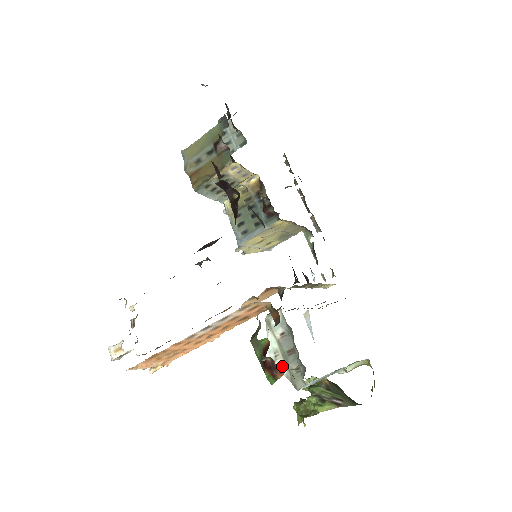
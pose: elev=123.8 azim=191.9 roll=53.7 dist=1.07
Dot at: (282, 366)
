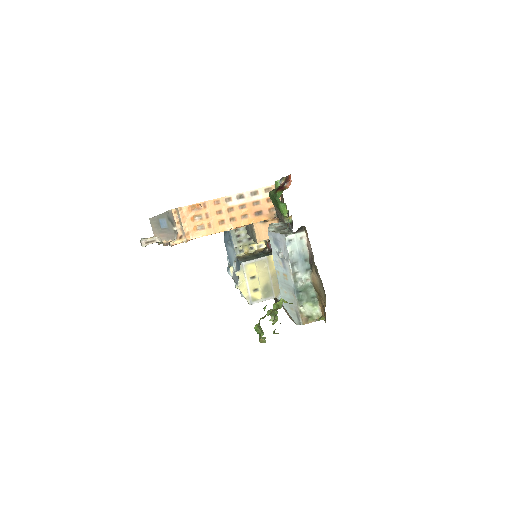
Dot at: (276, 232)
